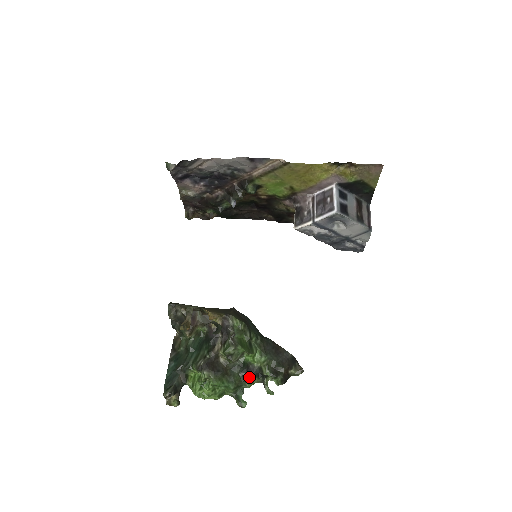
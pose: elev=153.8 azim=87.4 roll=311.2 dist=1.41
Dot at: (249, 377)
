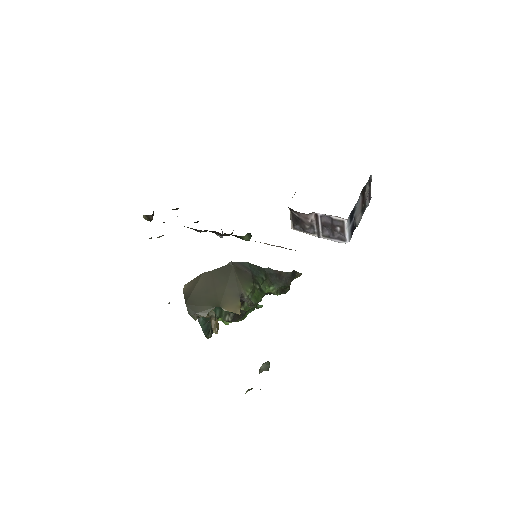
Dot at: occluded
